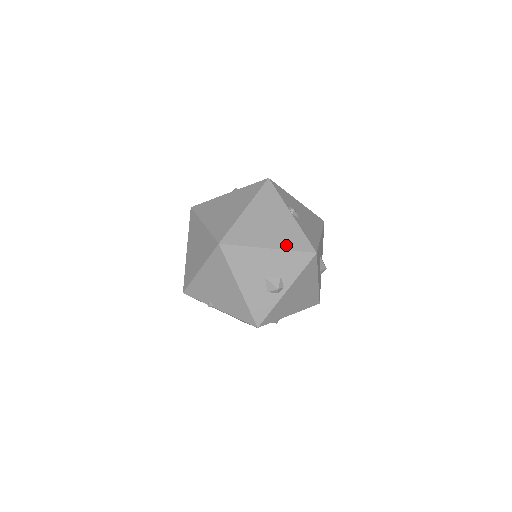
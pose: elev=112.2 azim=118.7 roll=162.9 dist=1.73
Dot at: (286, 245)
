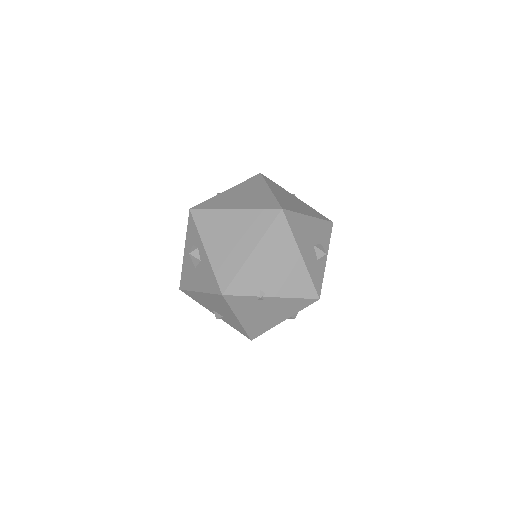
Dot at: (315, 215)
